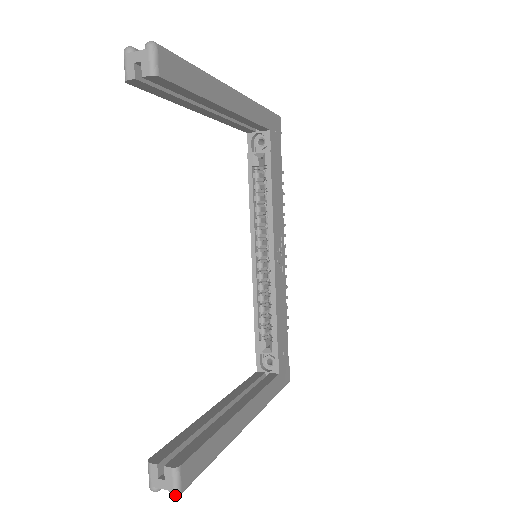
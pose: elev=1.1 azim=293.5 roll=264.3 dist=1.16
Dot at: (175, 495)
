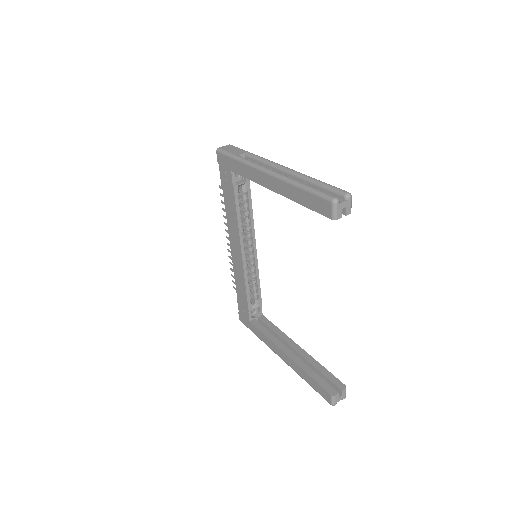
Dot at: occluded
